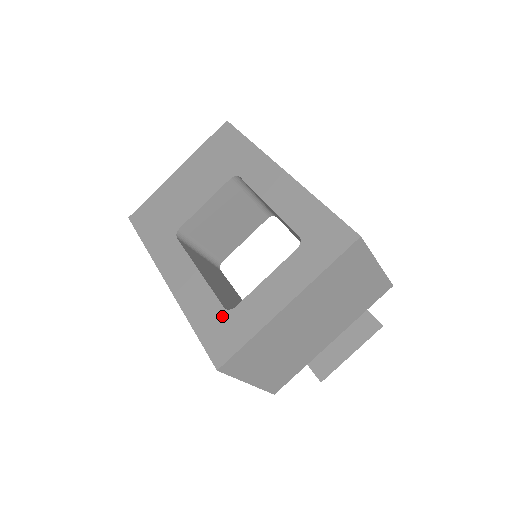
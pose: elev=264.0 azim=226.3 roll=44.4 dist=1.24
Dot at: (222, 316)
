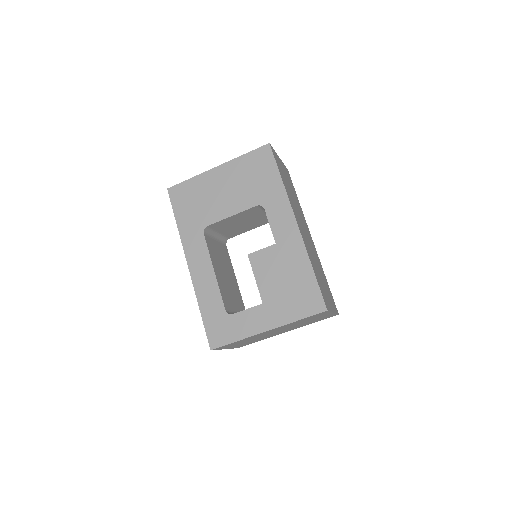
Dot at: (223, 316)
